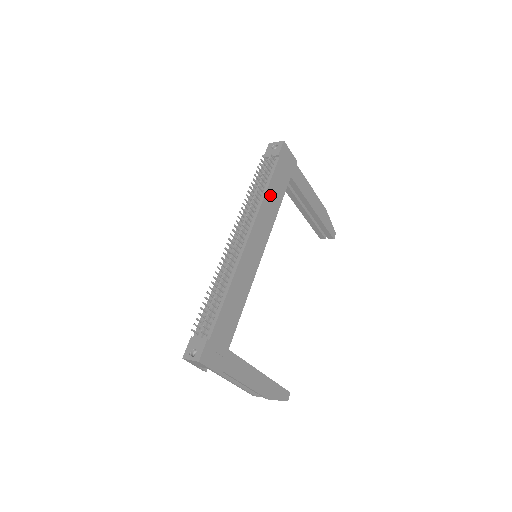
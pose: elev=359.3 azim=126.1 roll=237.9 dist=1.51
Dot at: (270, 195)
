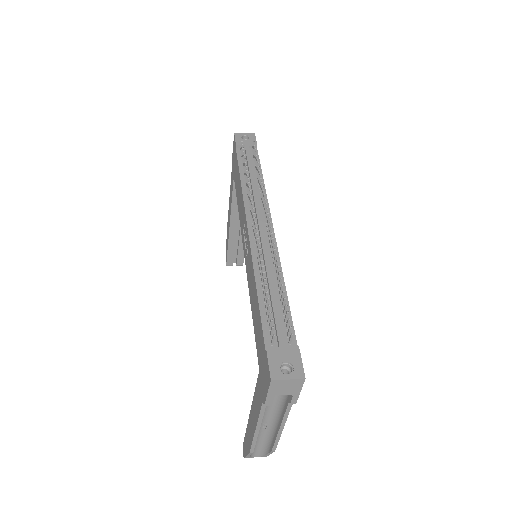
Dot at: occluded
